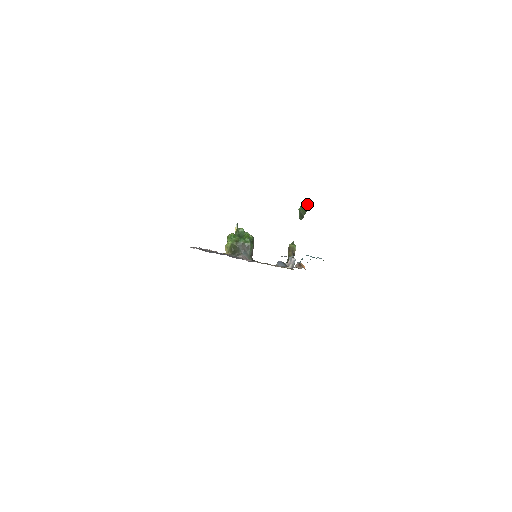
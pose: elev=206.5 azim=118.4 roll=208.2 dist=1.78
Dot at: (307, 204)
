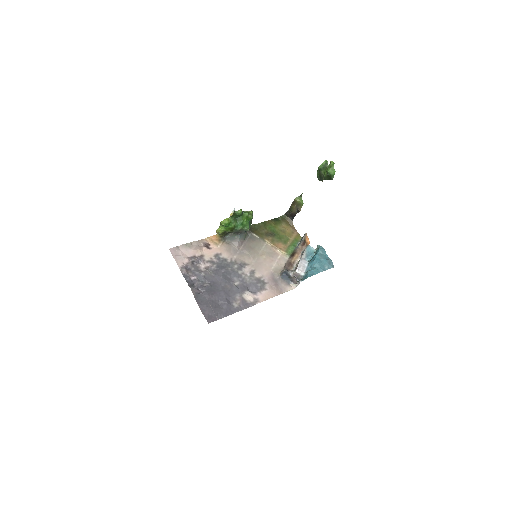
Dot at: (333, 173)
